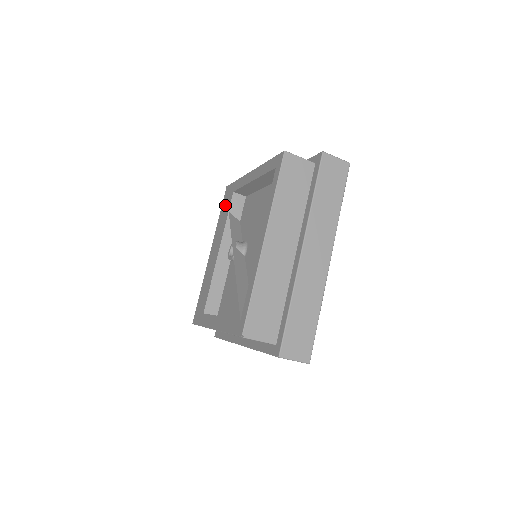
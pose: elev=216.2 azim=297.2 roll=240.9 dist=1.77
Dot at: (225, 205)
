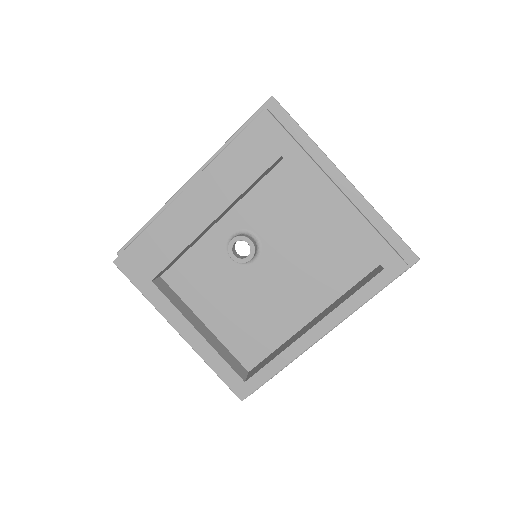
Dot at: (252, 151)
